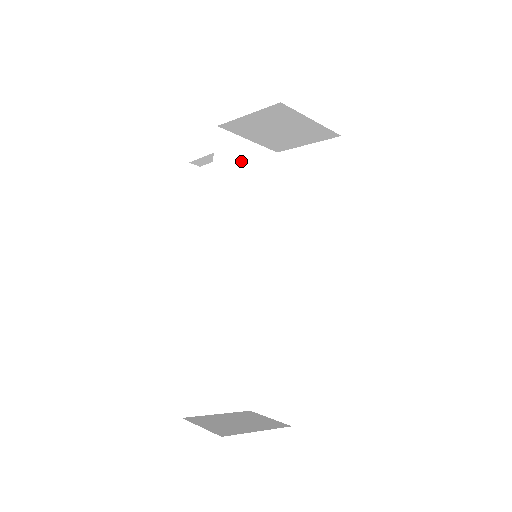
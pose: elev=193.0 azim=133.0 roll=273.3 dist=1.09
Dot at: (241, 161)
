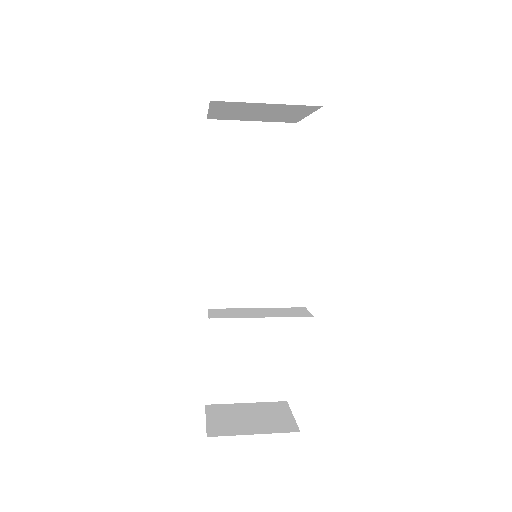
Dot at: (244, 148)
